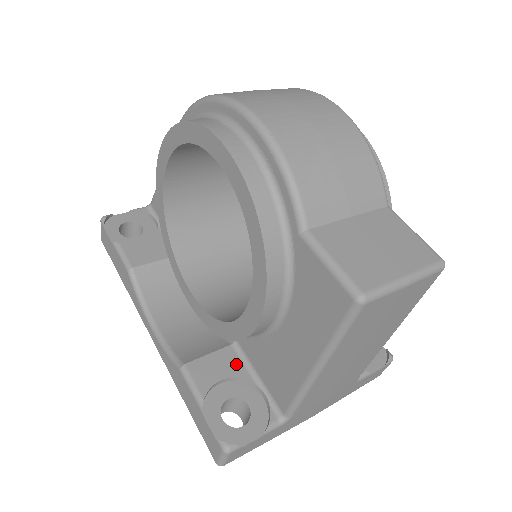
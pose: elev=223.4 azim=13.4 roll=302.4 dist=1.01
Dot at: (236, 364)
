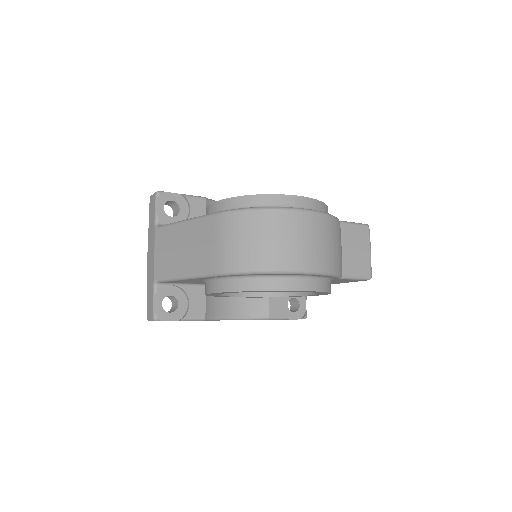
Dot at: occluded
